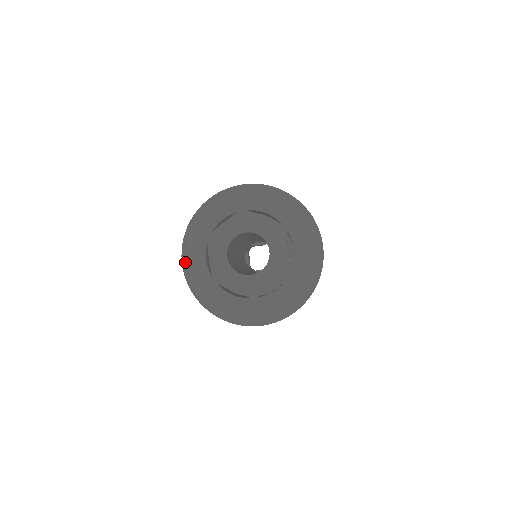
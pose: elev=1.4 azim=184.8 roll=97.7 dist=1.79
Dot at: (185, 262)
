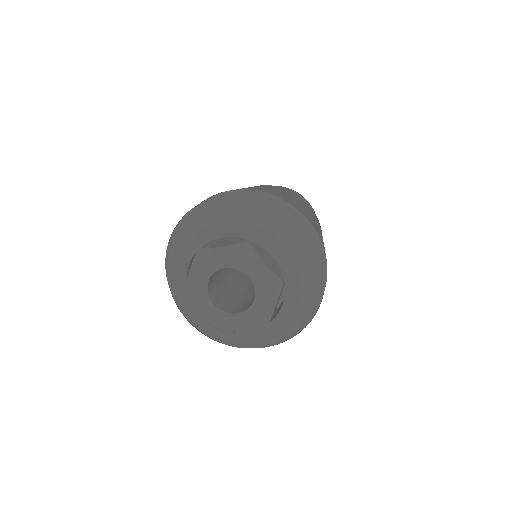
Dot at: (169, 251)
